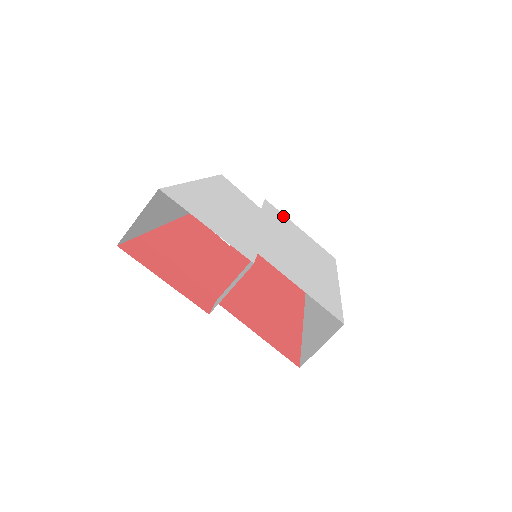
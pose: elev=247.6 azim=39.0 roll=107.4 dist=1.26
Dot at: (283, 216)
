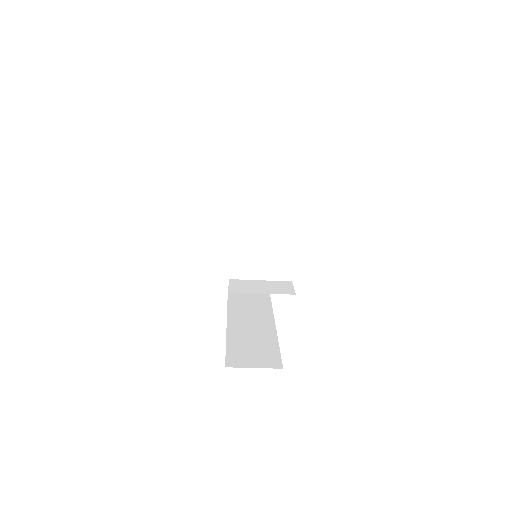
Dot at: occluded
